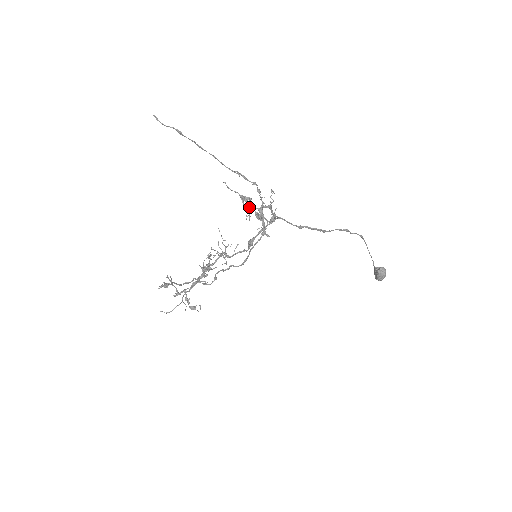
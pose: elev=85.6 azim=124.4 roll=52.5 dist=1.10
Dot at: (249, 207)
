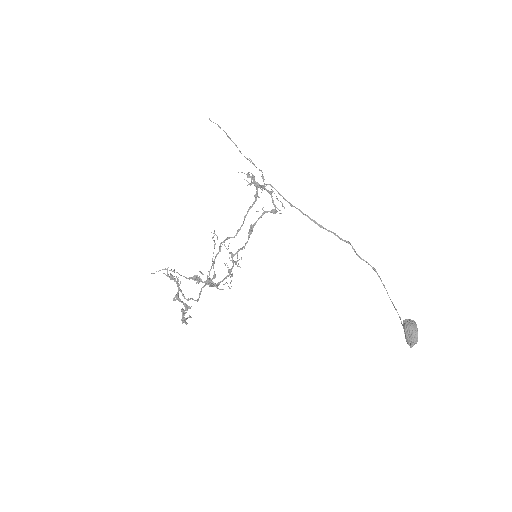
Dot at: (252, 183)
